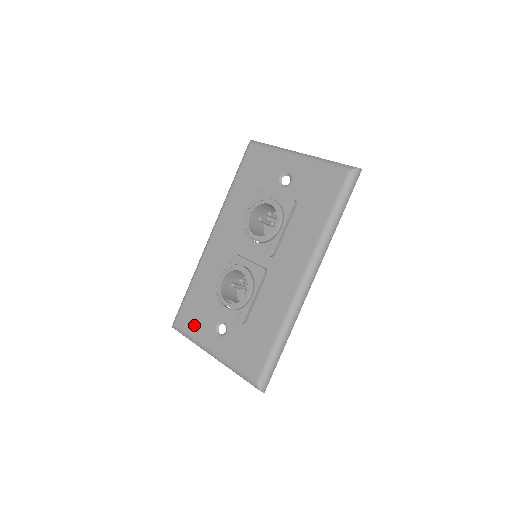
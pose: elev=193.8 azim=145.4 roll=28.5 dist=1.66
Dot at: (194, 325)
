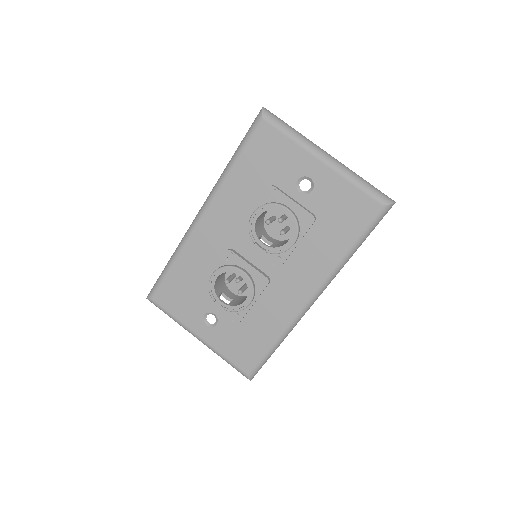
Dot at: (177, 307)
